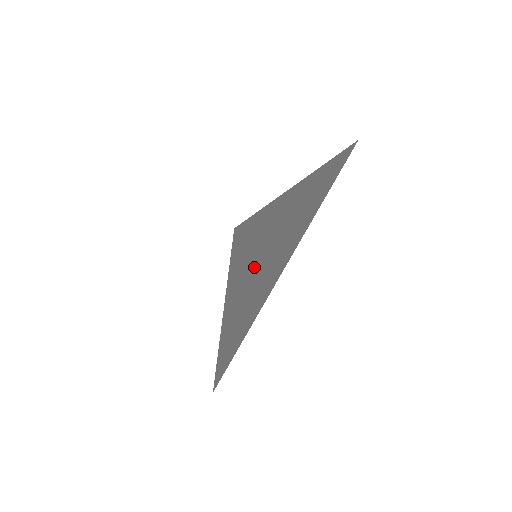
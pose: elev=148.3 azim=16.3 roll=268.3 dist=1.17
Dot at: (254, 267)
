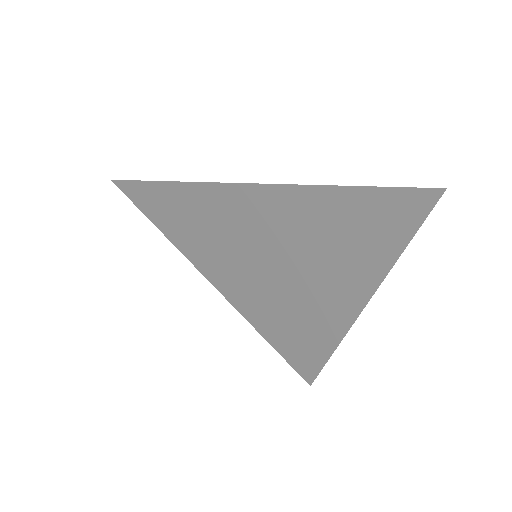
Dot at: (269, 272)
